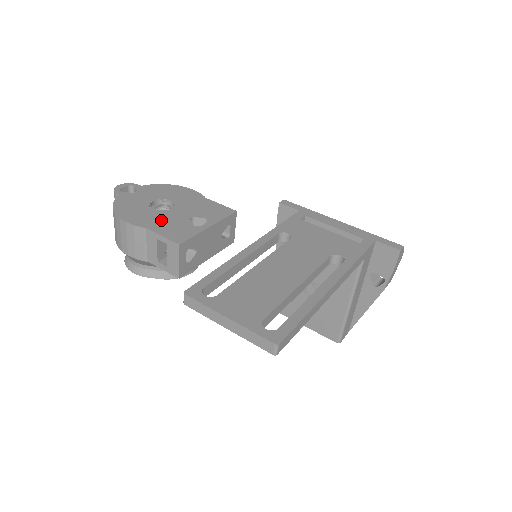
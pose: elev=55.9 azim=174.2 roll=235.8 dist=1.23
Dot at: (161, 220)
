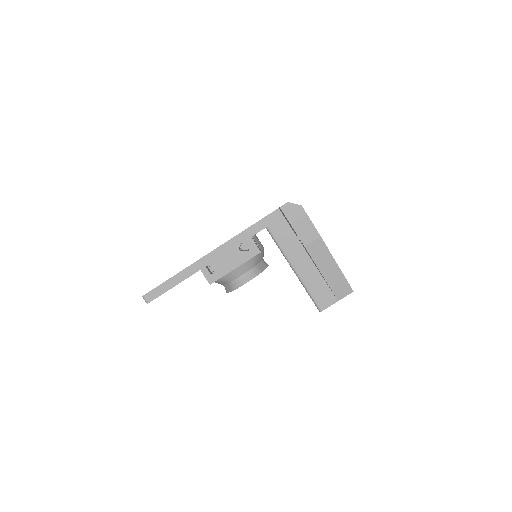
Dot at: occluded
